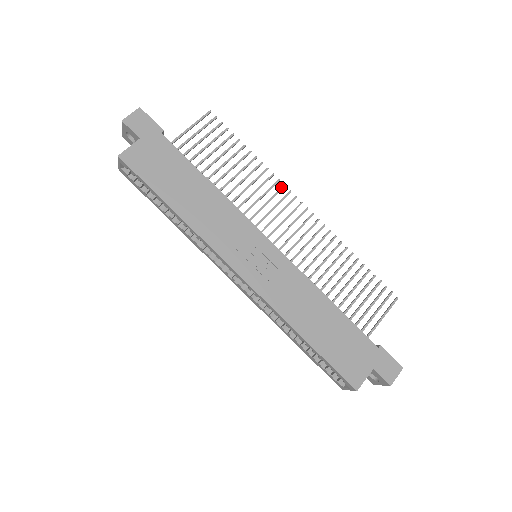
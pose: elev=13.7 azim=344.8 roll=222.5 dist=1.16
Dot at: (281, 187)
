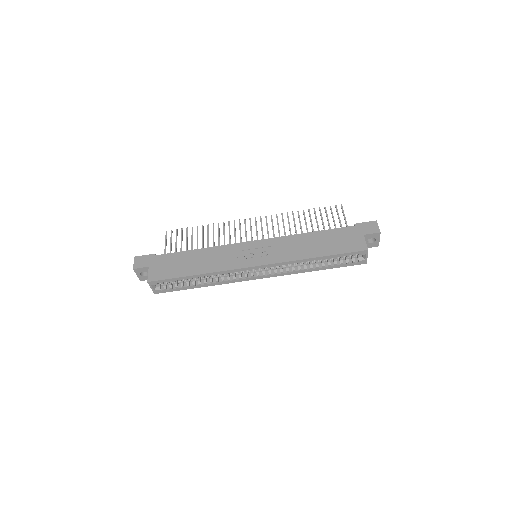
Dot at: occluded
